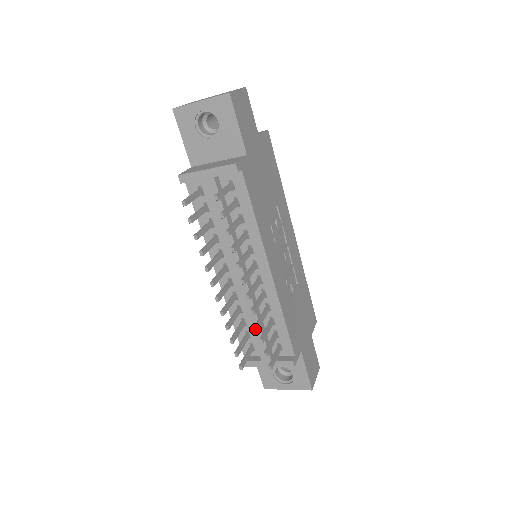
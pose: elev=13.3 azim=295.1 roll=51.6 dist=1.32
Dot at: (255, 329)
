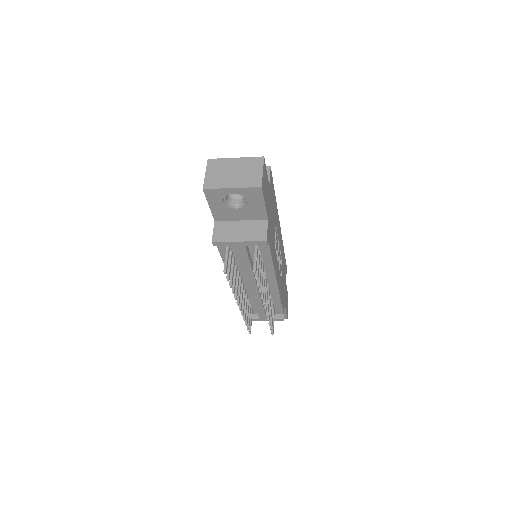
Dot at: (259, 307)
